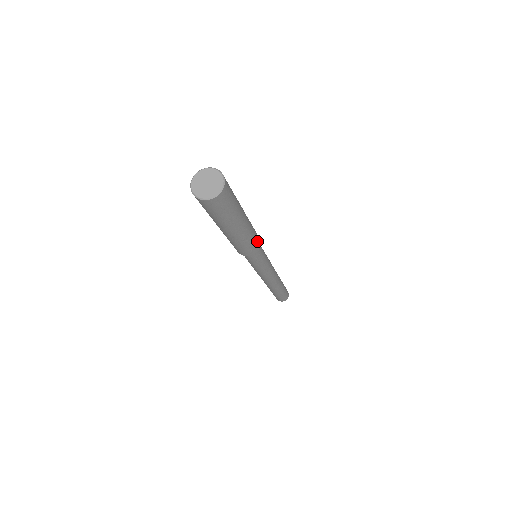
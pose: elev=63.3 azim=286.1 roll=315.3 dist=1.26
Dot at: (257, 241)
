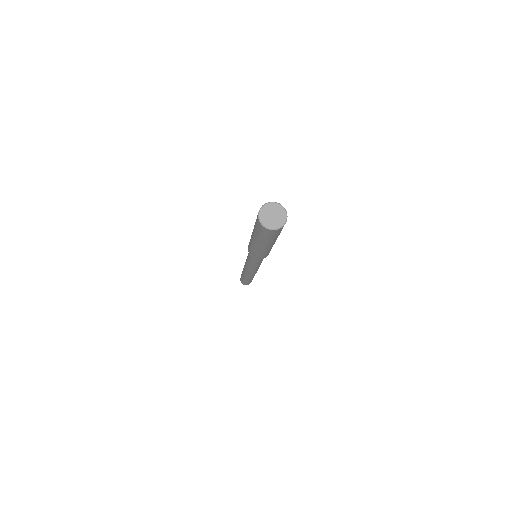
Dot at: occluded
